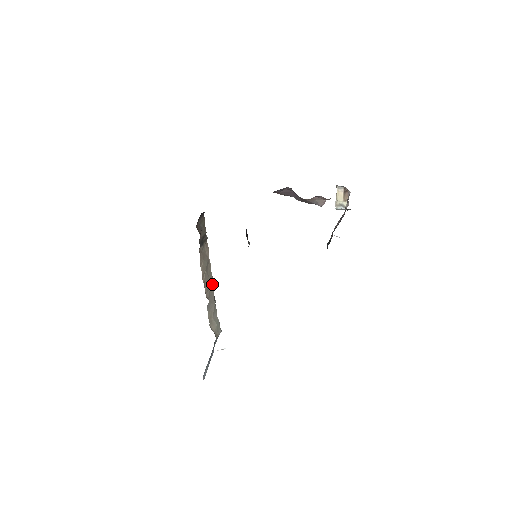
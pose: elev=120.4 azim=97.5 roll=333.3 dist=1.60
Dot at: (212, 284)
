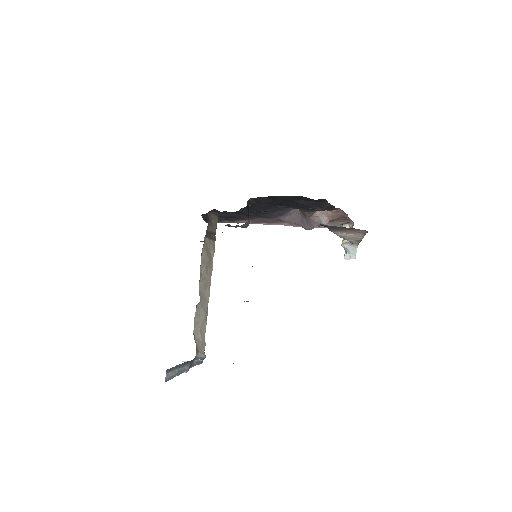
Dot at: (209, 291)
